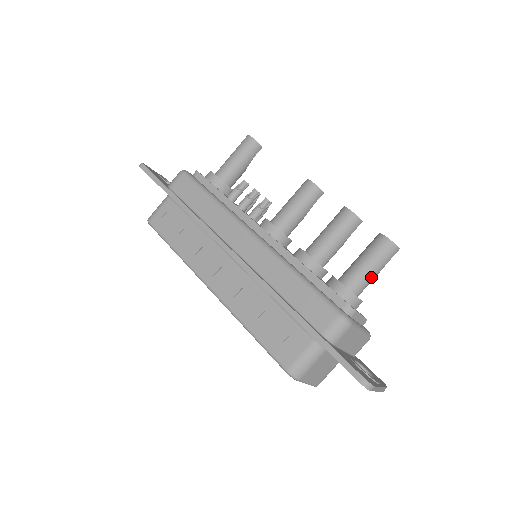
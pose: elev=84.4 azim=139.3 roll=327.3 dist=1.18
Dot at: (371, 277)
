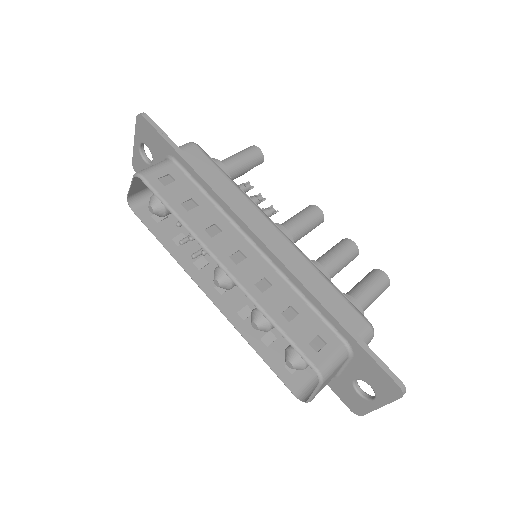
Dot at: (370, 303)
